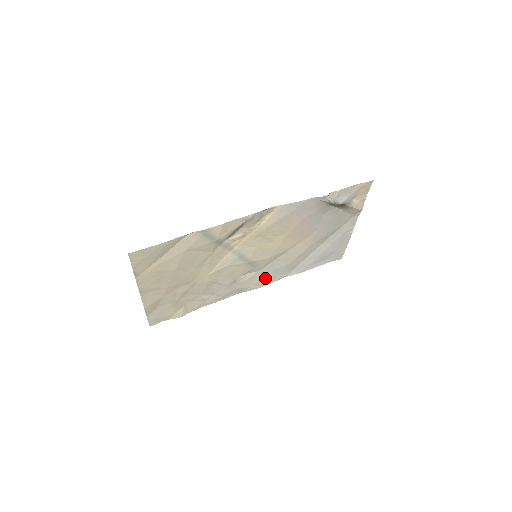
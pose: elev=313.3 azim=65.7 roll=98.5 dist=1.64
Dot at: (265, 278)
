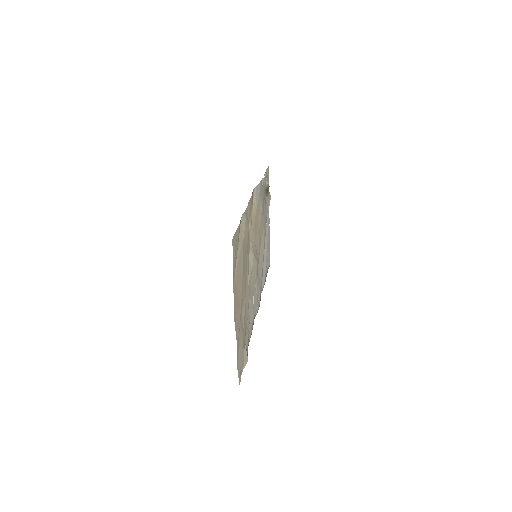
Dot at: (259, 292)
